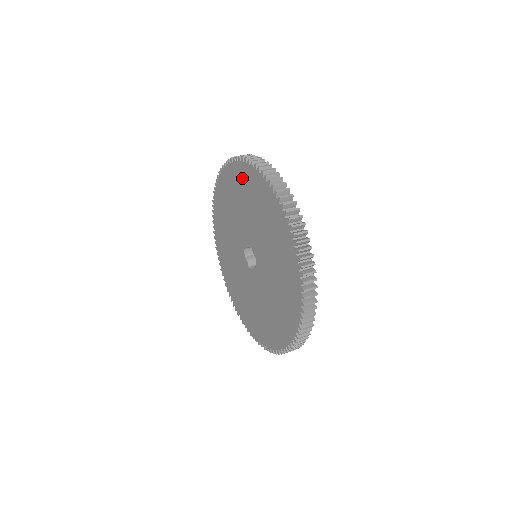
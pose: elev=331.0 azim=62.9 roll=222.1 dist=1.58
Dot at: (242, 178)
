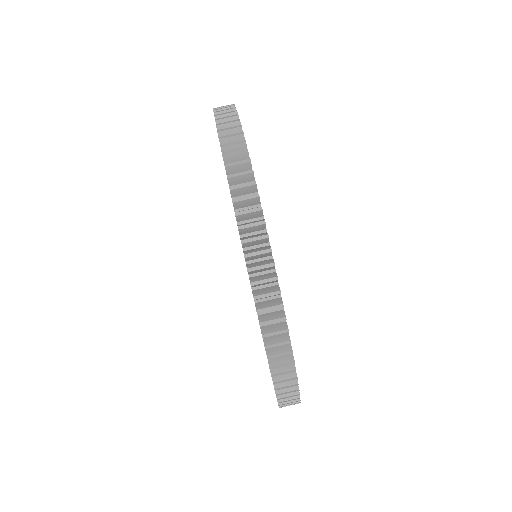
Dot at: occluded
